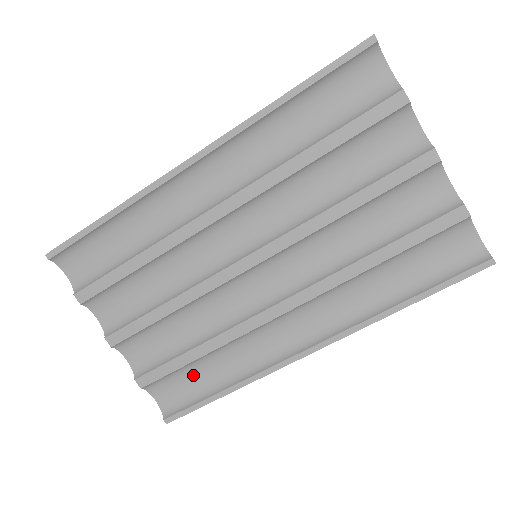
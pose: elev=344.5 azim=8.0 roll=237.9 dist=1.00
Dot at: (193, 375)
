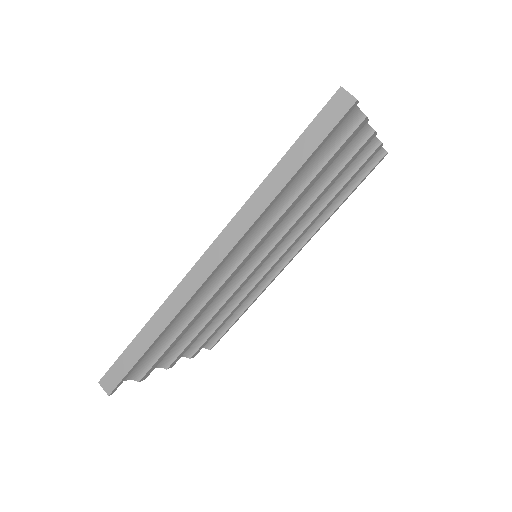
Dot at: occluded
